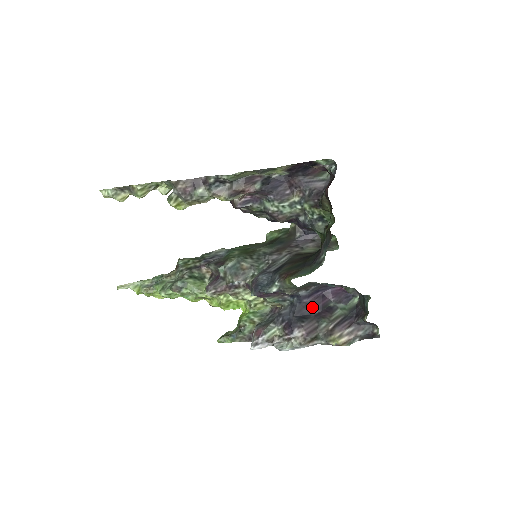
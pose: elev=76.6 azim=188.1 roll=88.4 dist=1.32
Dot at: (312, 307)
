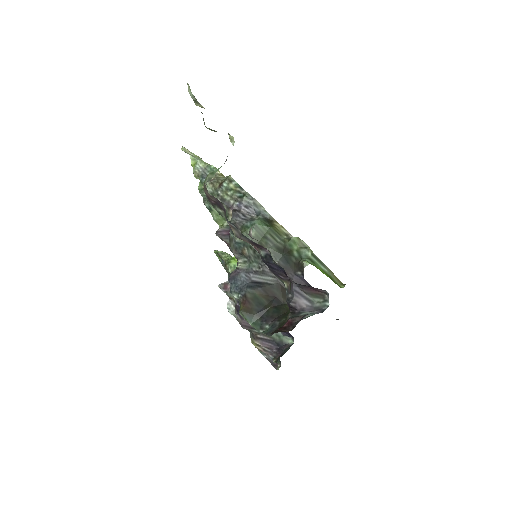
Dot at: occluded
